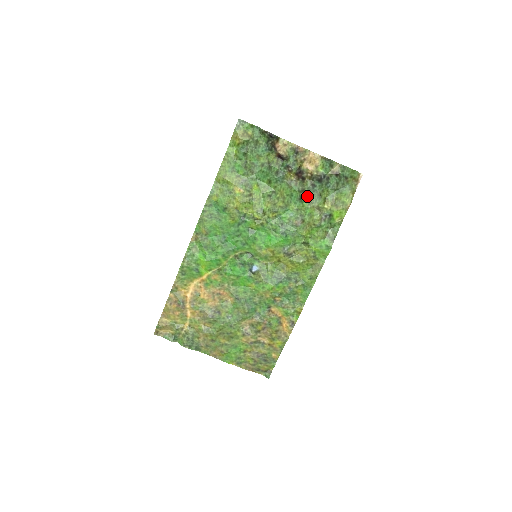
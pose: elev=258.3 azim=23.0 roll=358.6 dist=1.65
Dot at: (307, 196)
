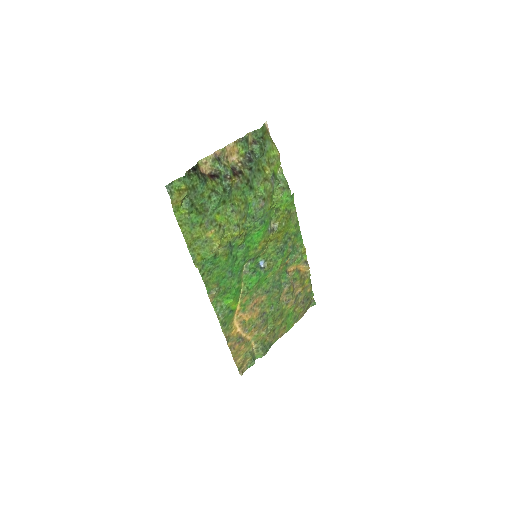
Dot at: (252, 181)
